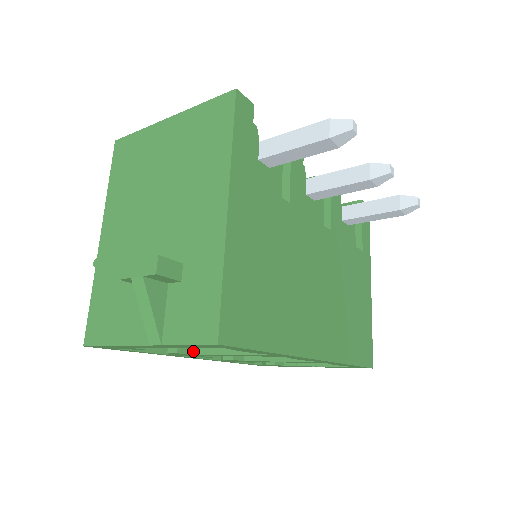
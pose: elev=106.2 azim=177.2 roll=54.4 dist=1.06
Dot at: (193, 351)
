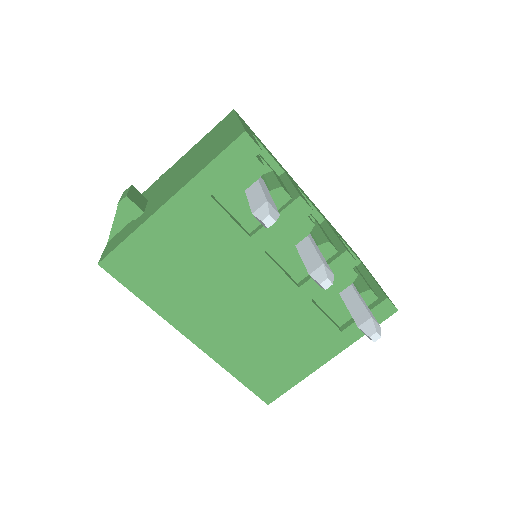
Dot at: occluded
